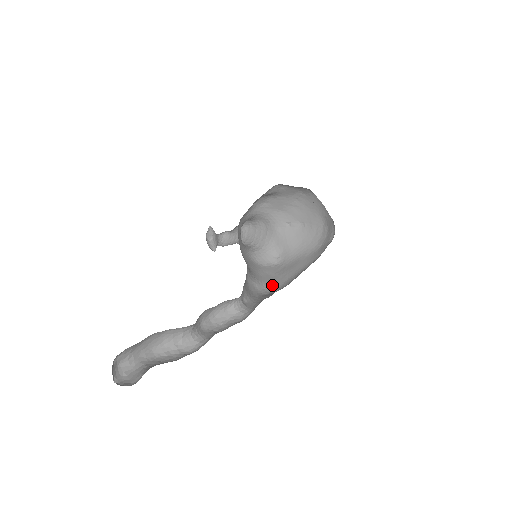
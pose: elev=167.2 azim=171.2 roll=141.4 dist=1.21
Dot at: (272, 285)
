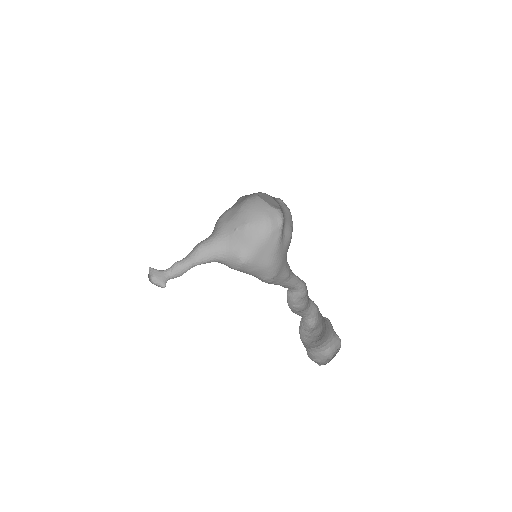
Dot at: (264, 275)
